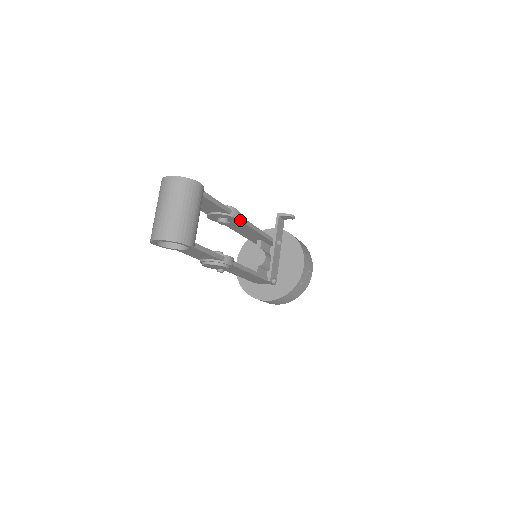
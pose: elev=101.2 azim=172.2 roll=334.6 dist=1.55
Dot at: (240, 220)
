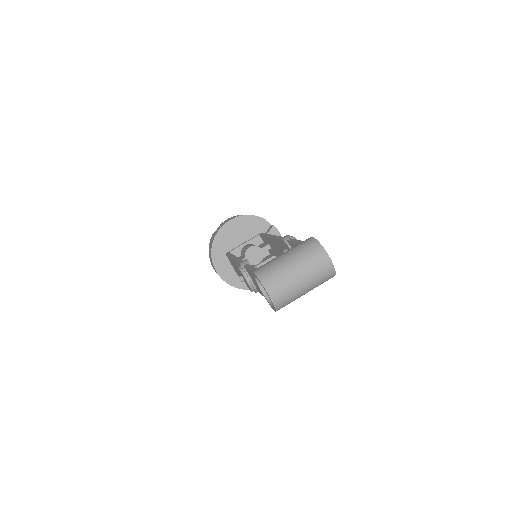
Dot at: occluded
